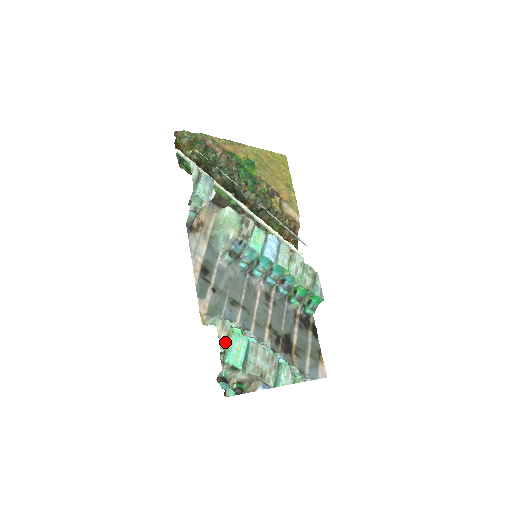
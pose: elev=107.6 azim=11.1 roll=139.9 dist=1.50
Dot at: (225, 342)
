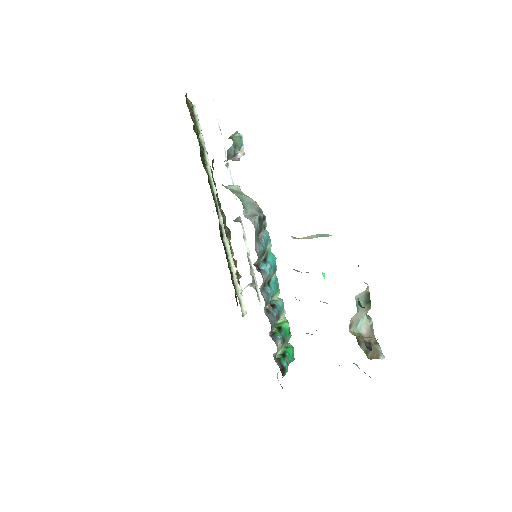
Dot at: occluded
